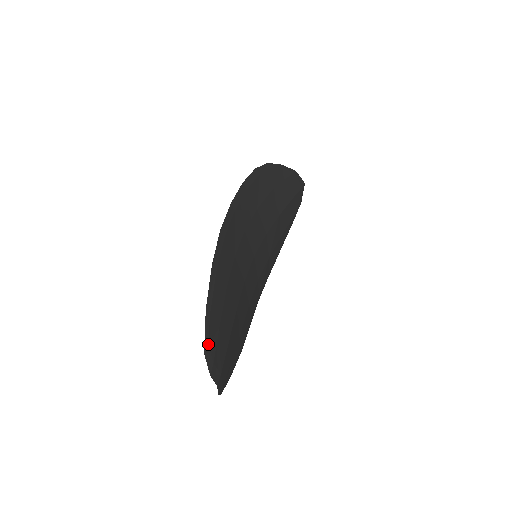
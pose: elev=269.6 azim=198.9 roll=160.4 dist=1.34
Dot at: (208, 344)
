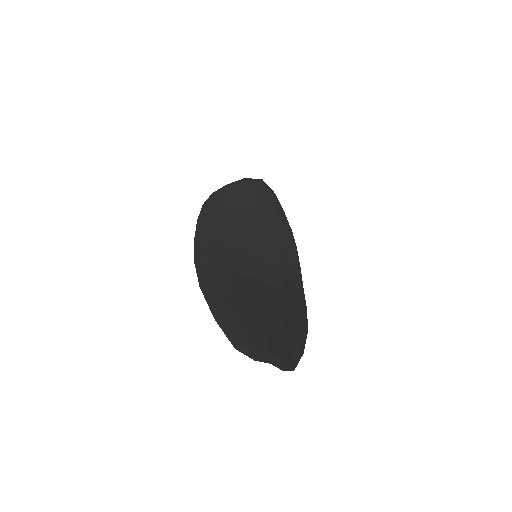
Dot at: (234, 340)
